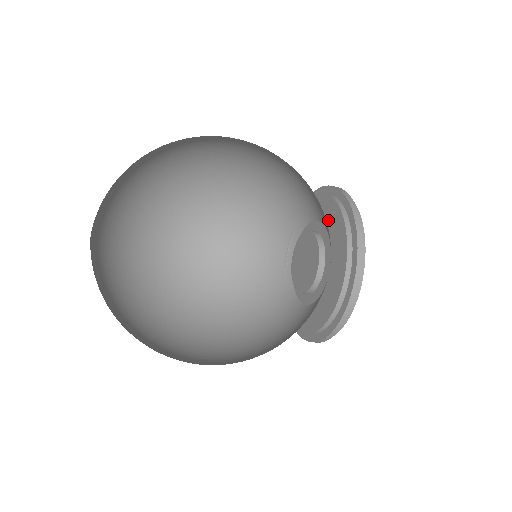
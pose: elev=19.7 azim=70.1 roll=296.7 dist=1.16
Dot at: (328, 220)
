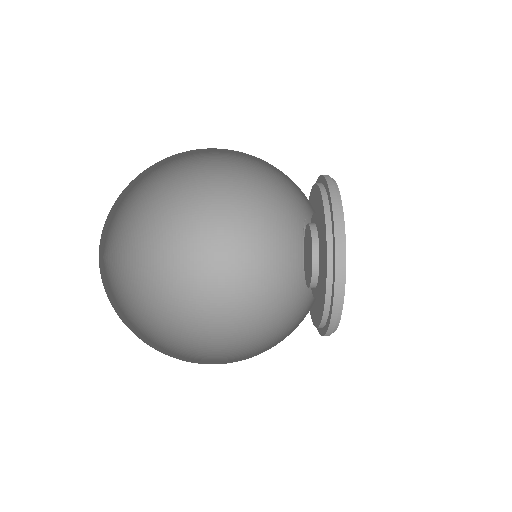
Dot at: (319, 216)
